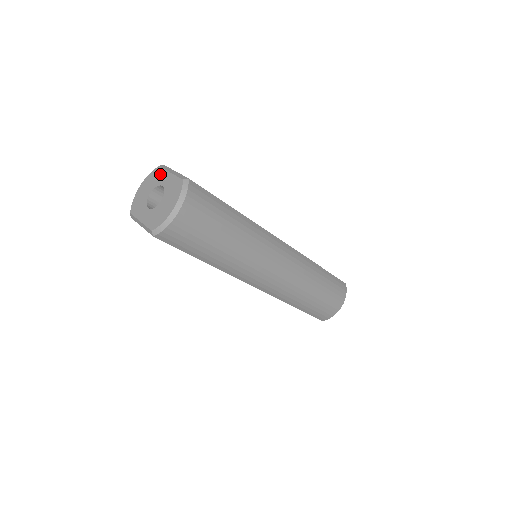
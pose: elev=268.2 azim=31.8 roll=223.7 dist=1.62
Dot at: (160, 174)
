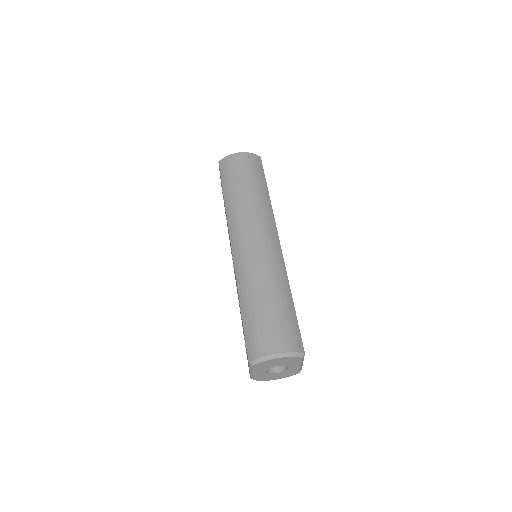
Dot at: occluded
